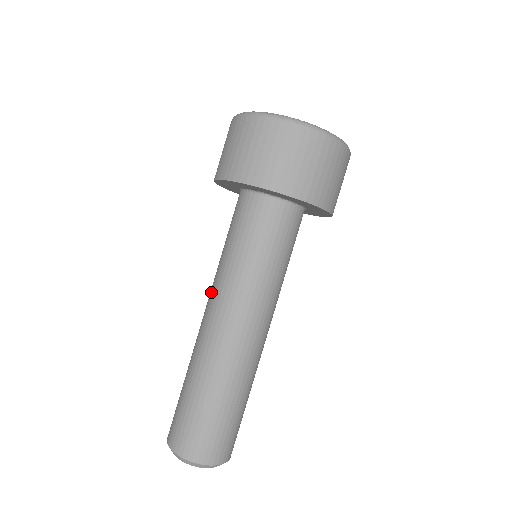
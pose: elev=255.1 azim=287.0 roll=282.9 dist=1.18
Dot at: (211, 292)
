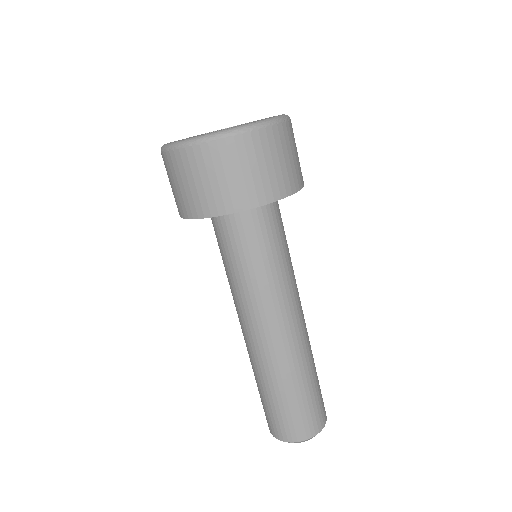
Dot at: occluded
